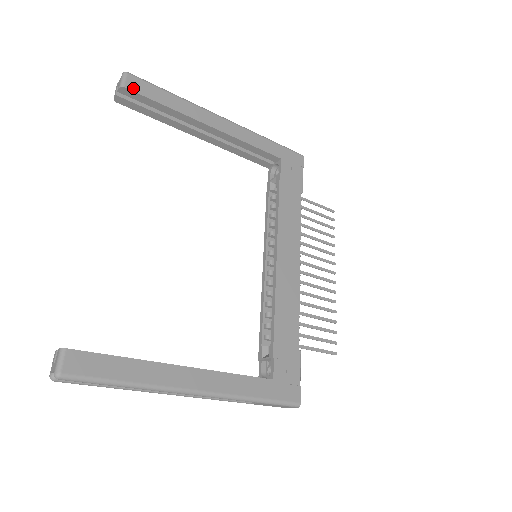
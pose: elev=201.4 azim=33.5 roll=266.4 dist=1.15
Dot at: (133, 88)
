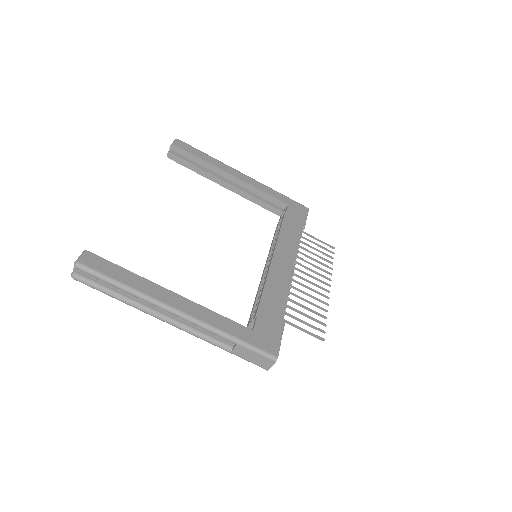
Dot at: (180, 146)
